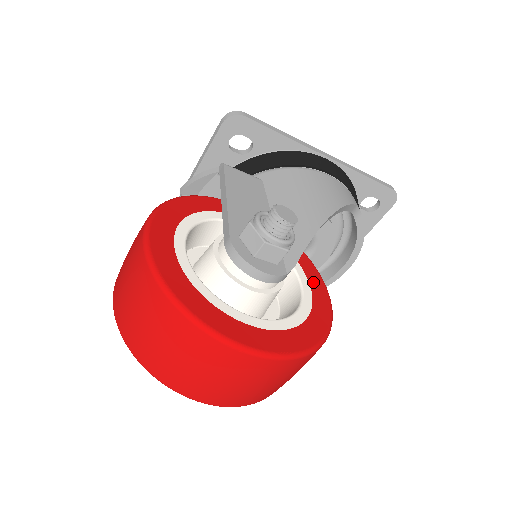
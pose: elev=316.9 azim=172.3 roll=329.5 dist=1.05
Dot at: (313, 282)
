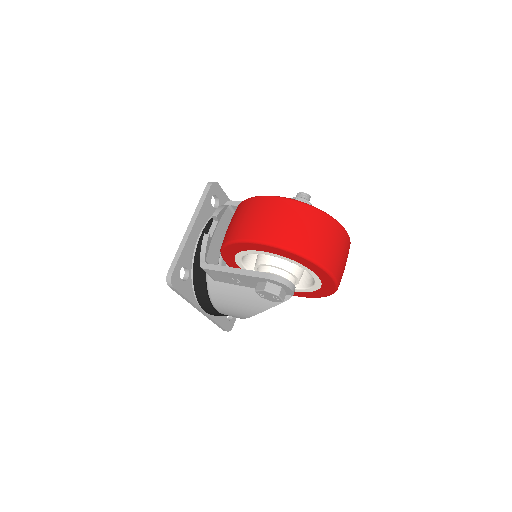
Dot at: occluded
